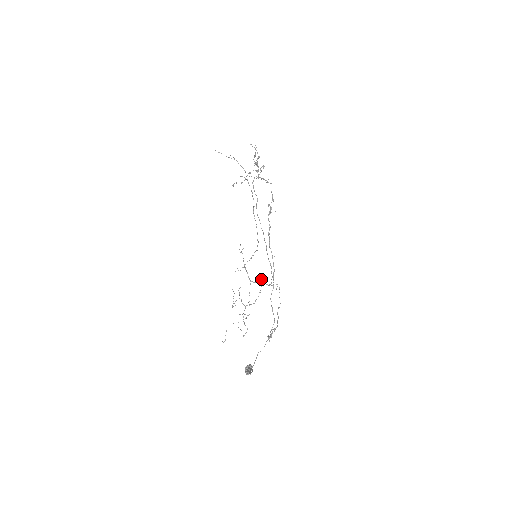
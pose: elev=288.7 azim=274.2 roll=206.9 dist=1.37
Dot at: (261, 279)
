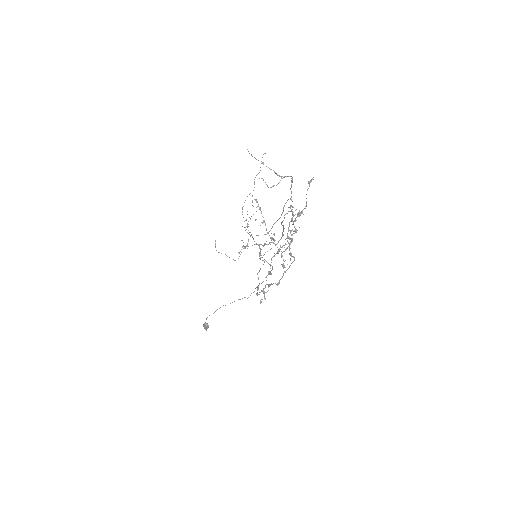
Dot at: occluded
